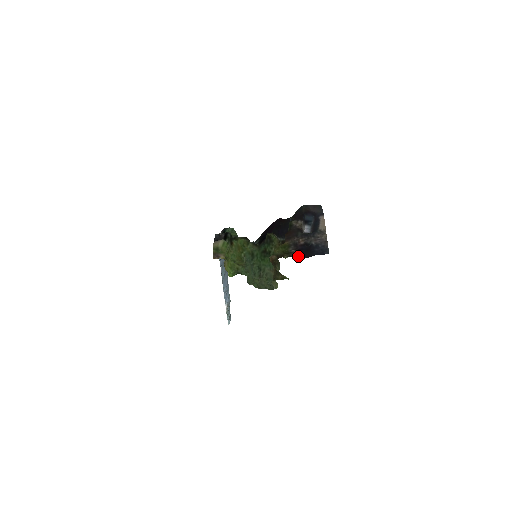
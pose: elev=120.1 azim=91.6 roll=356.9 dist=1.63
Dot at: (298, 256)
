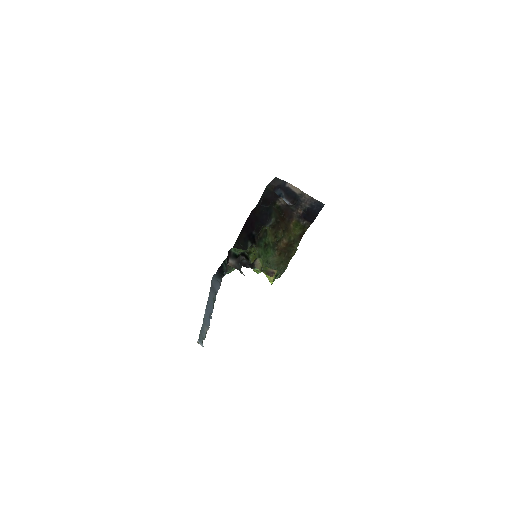
Dot at: (310, 223)
